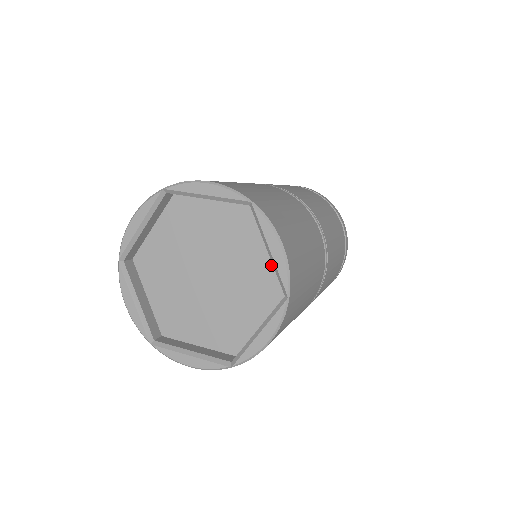
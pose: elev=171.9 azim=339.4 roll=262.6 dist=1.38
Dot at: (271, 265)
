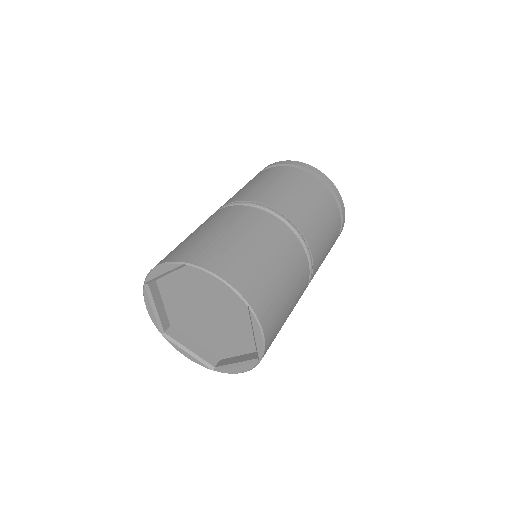
Dot at: occluded
